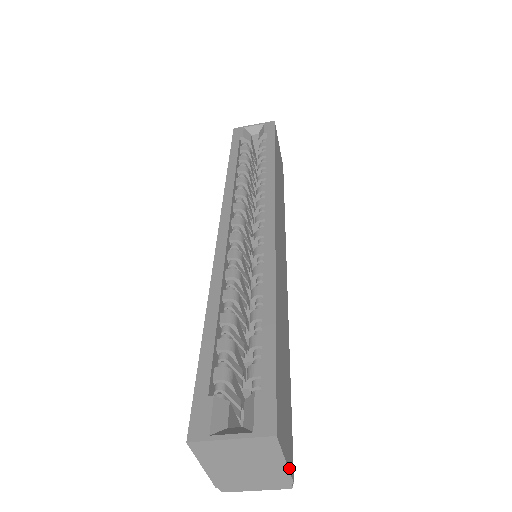
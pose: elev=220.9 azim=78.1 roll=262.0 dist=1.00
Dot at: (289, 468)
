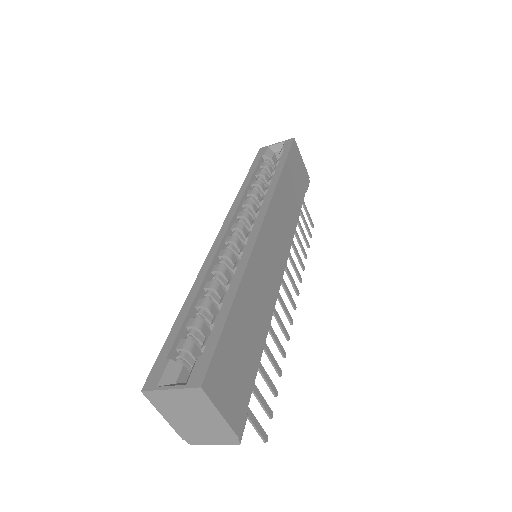
Dot at: (229, 423)
